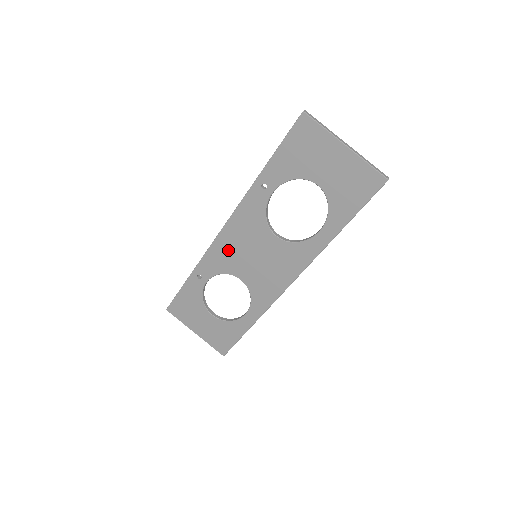
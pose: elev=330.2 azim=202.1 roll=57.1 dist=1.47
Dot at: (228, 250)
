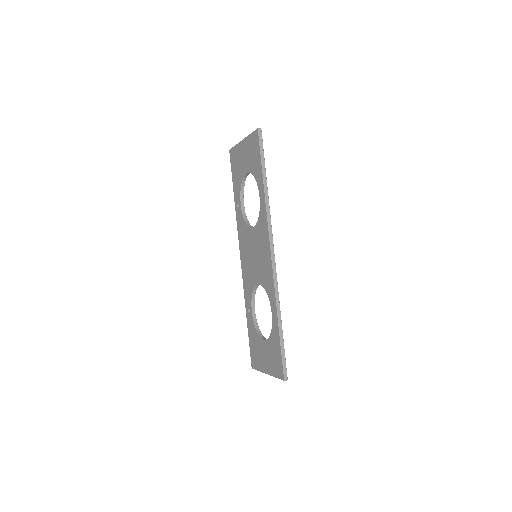
Dot at: (247, 269)
